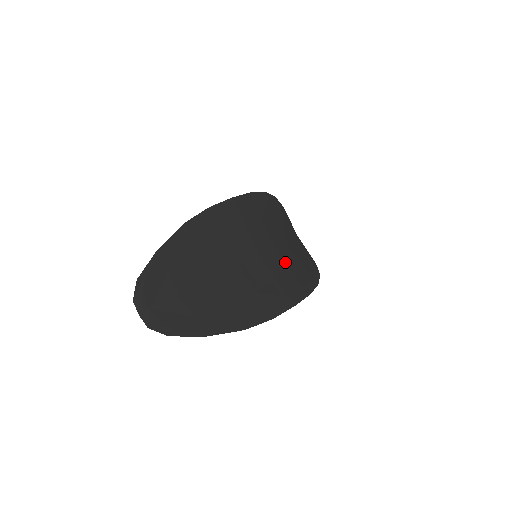
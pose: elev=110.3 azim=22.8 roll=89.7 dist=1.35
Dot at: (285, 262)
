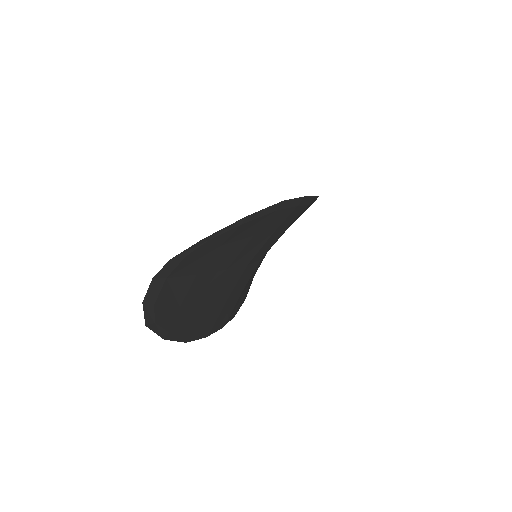
Dot at: occluded
